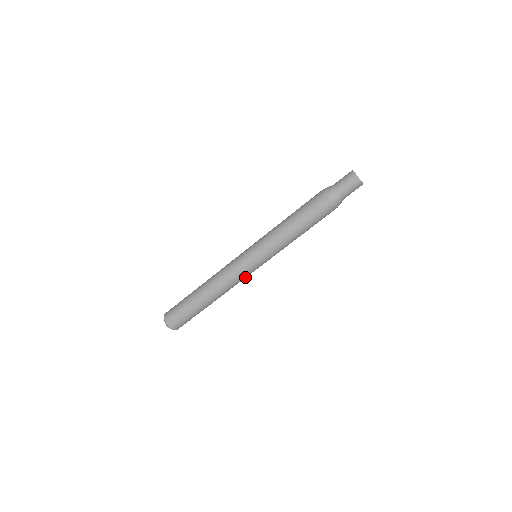
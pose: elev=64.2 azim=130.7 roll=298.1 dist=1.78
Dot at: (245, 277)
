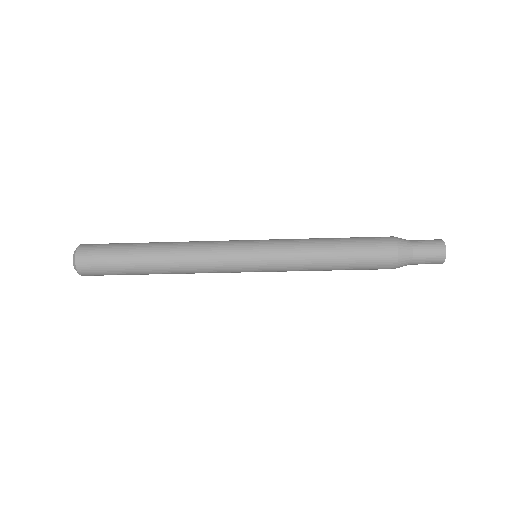
Dot at: (224, 272)
